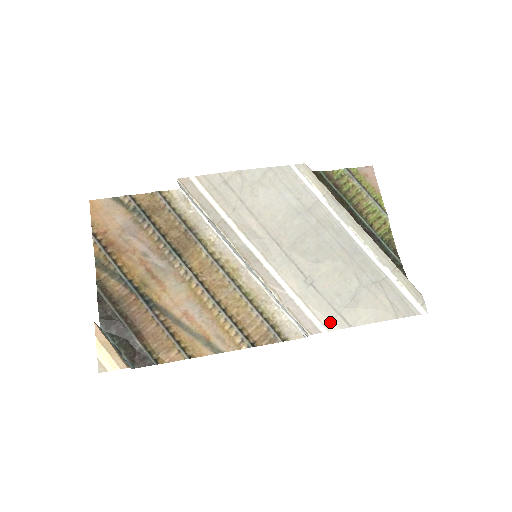
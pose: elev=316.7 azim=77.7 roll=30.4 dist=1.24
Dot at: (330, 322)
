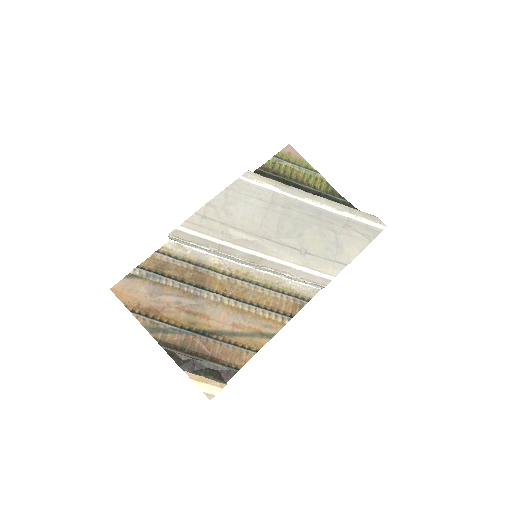
Dot at: (333, 270)
